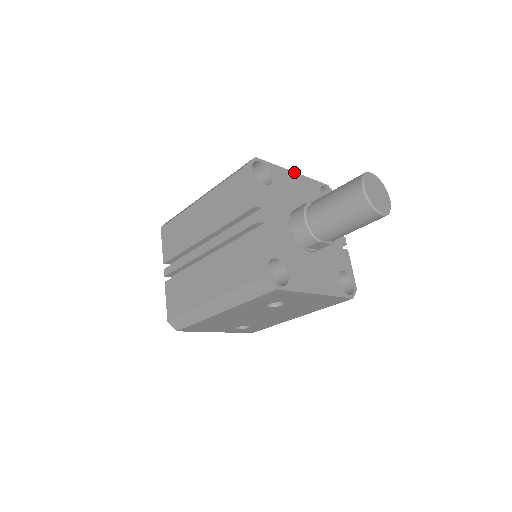
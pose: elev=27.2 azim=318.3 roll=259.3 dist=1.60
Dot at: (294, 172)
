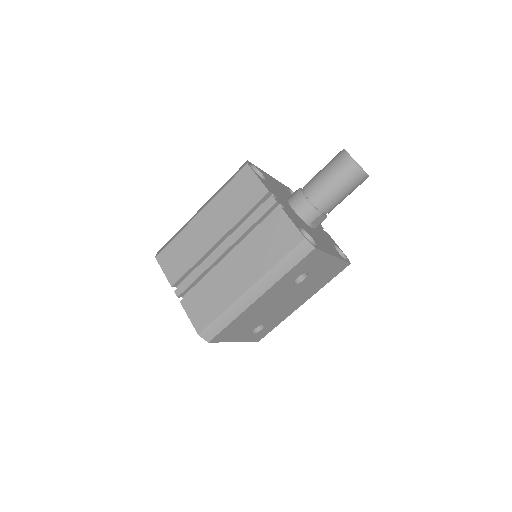
Dot at: (270, 176)
